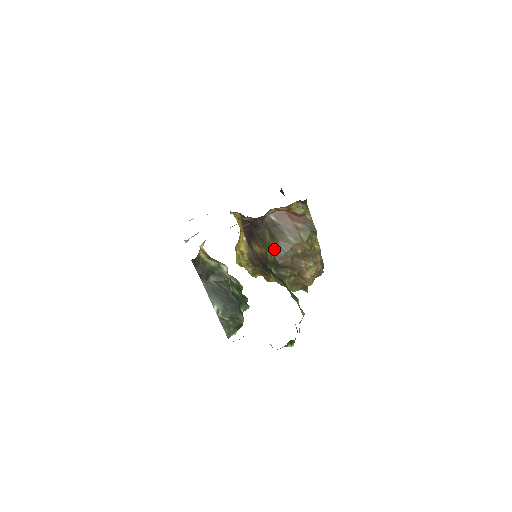
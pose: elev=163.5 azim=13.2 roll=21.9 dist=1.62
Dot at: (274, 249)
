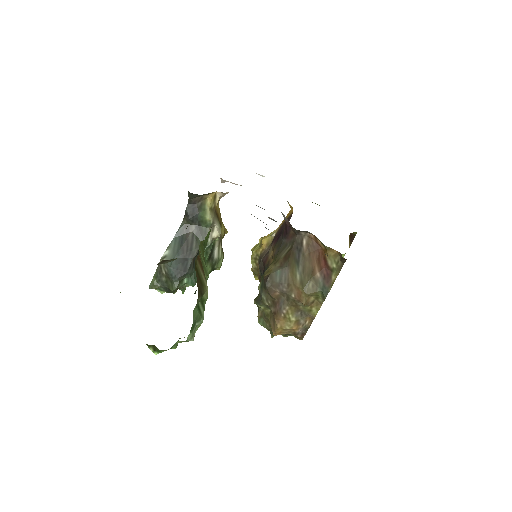
Dot at: (276, 268)
